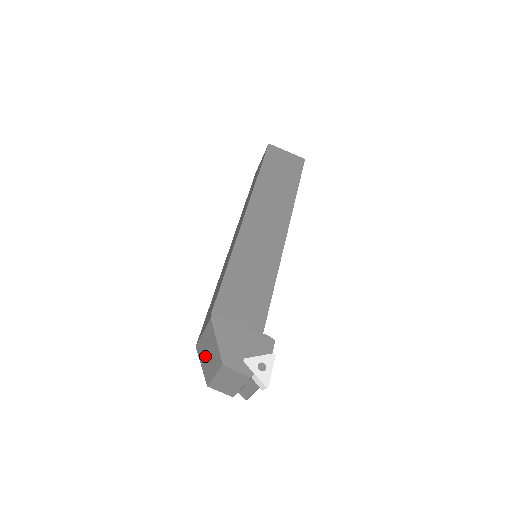
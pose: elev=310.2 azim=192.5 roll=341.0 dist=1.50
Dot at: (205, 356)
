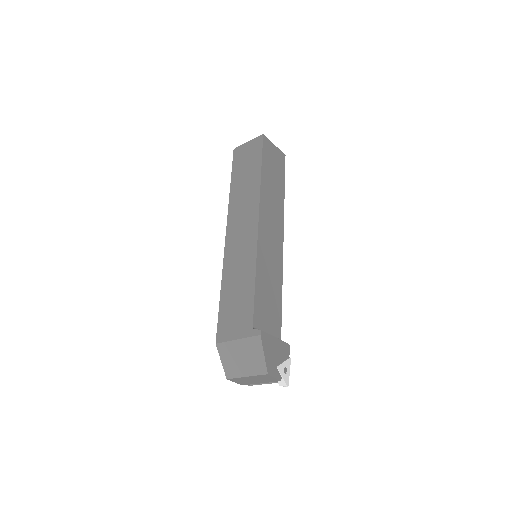
Dot at: (234, 357)
